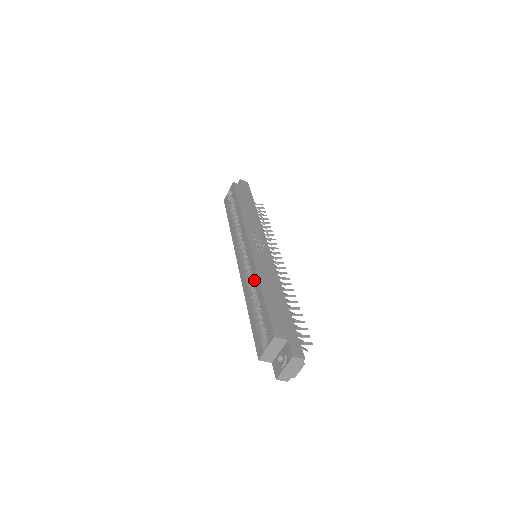
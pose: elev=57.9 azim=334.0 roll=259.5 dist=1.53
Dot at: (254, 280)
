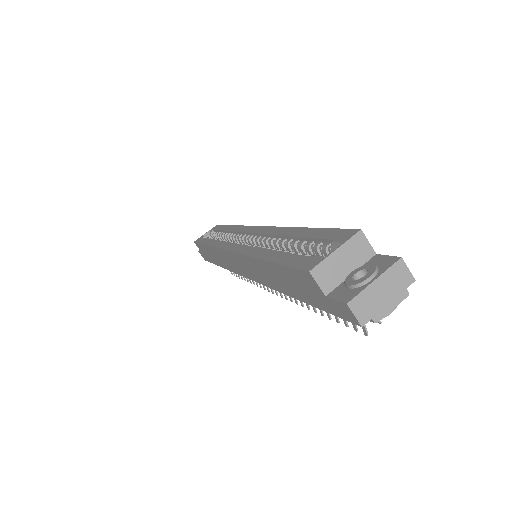
Dot at: (280, 233)
